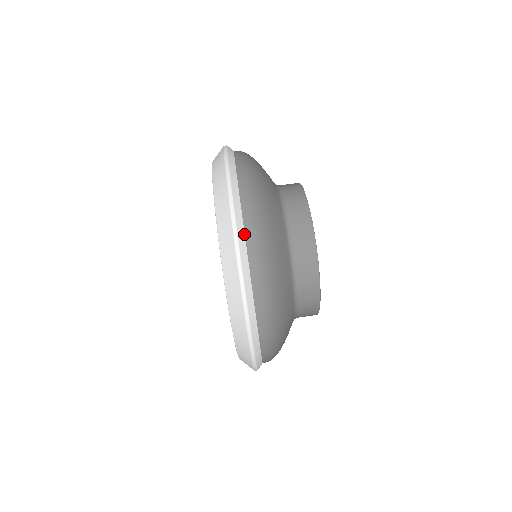
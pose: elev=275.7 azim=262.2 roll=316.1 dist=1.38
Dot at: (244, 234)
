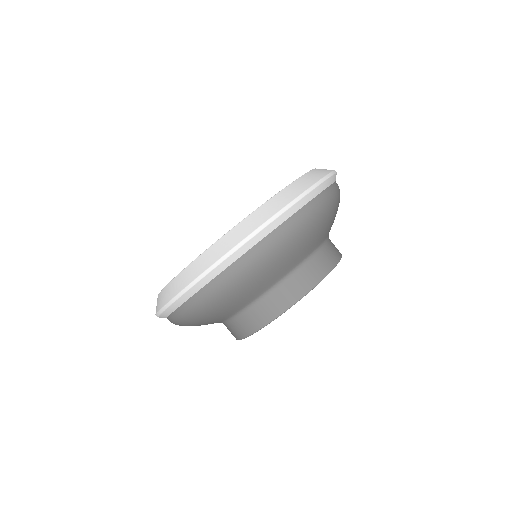
Dot at: (331, 184)
